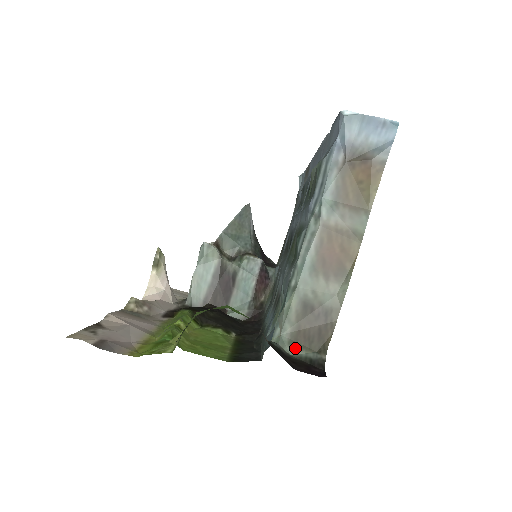
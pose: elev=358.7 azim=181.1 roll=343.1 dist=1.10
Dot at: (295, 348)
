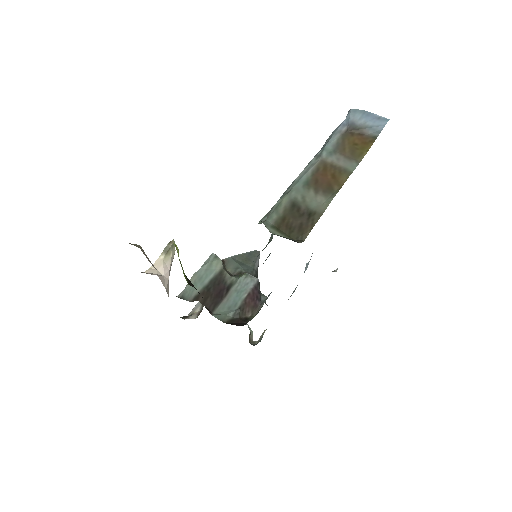
Dot at: (276, 231)
